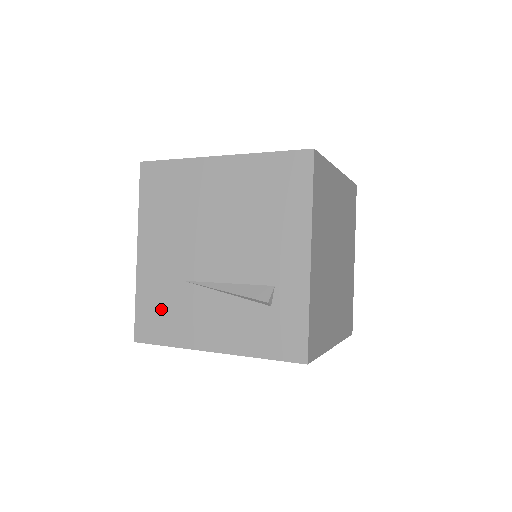
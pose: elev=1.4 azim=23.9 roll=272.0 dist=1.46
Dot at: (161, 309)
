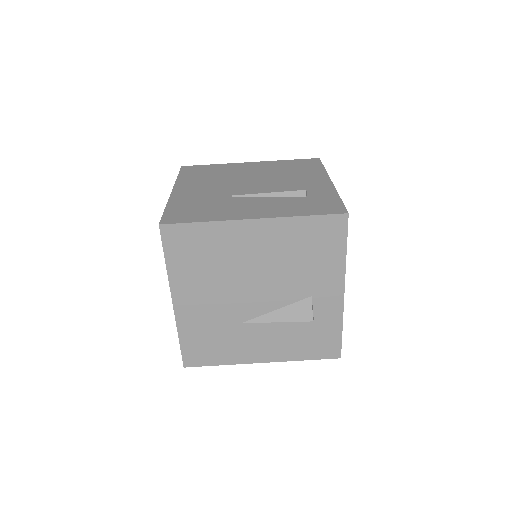
Dot at: (195, 208)
